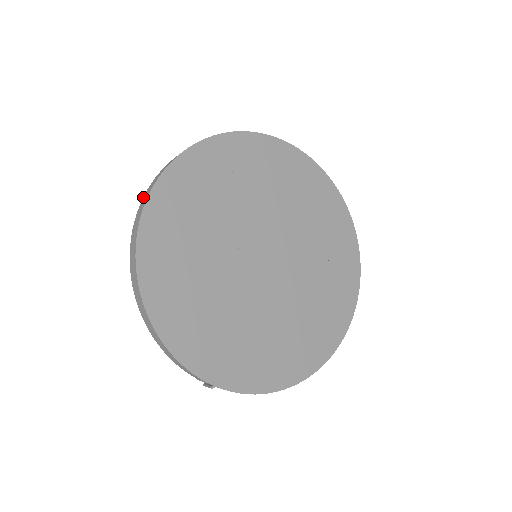
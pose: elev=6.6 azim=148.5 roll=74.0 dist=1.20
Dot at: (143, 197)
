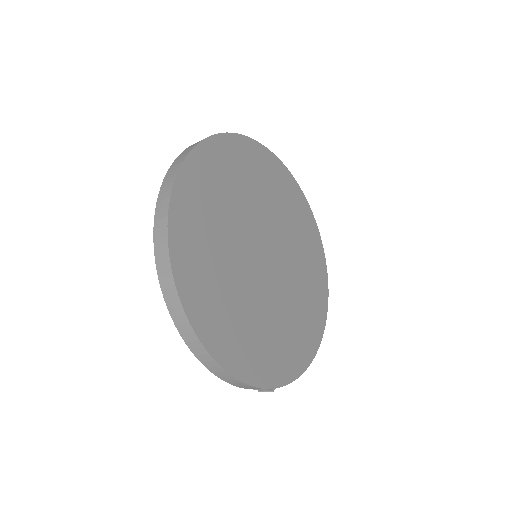
Dot at: (154, 239)
